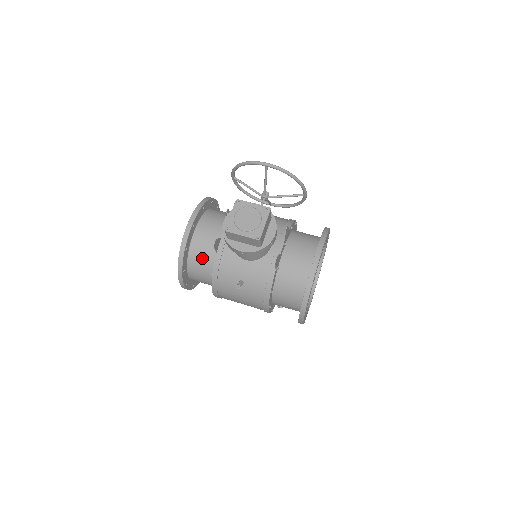
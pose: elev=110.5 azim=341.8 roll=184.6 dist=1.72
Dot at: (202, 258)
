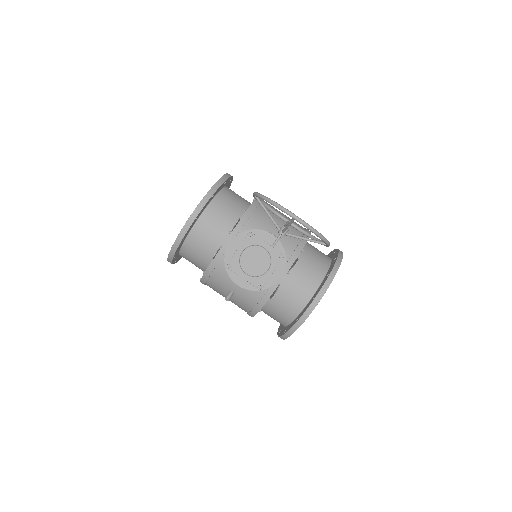
Dot at: (197, 252)
